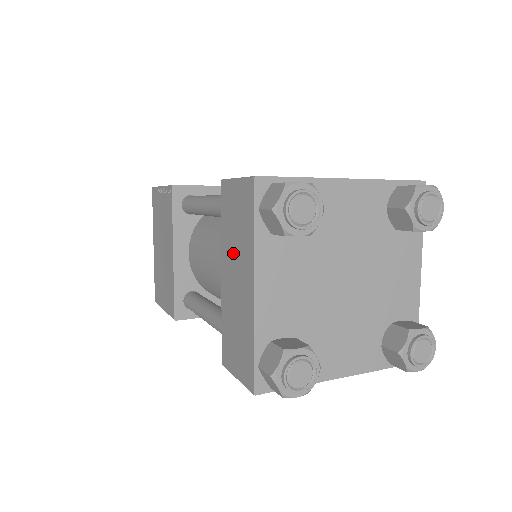
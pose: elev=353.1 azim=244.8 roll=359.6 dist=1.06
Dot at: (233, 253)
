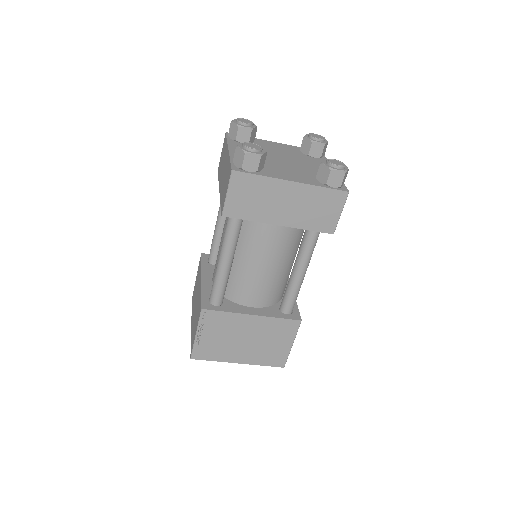
Dot at: (222, 169)
